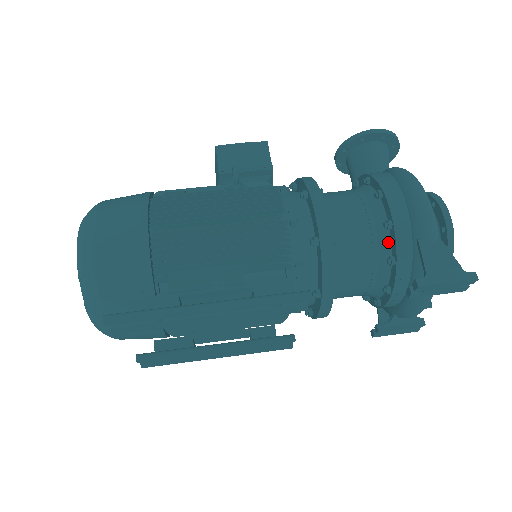
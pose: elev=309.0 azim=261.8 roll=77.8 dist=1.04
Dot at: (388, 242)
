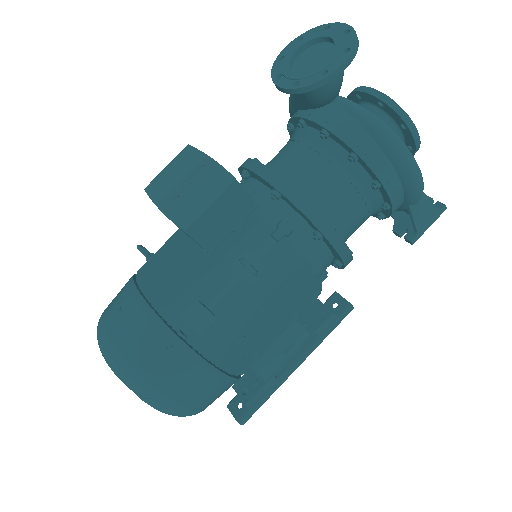
Dot at: occluded
